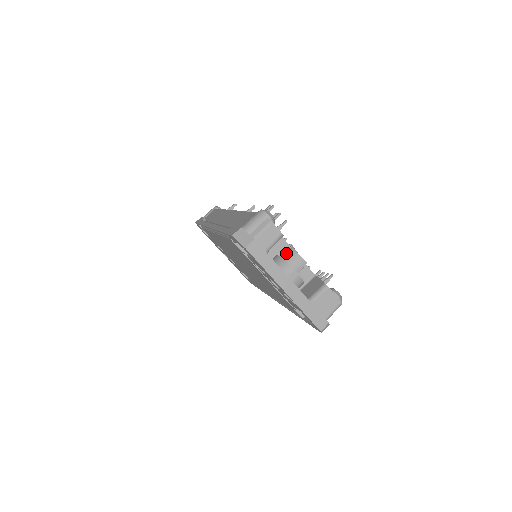
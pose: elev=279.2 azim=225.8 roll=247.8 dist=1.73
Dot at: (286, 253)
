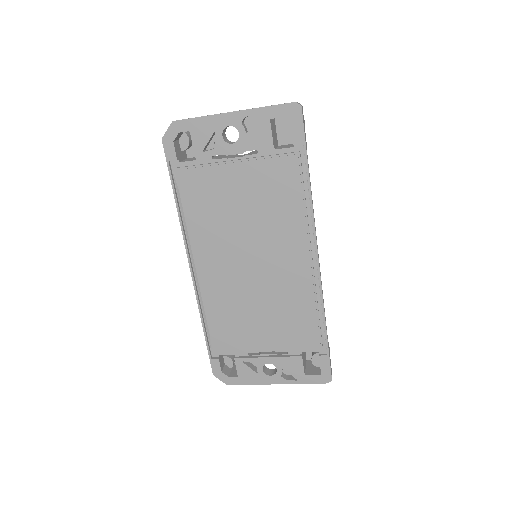
Dot at: occluded
